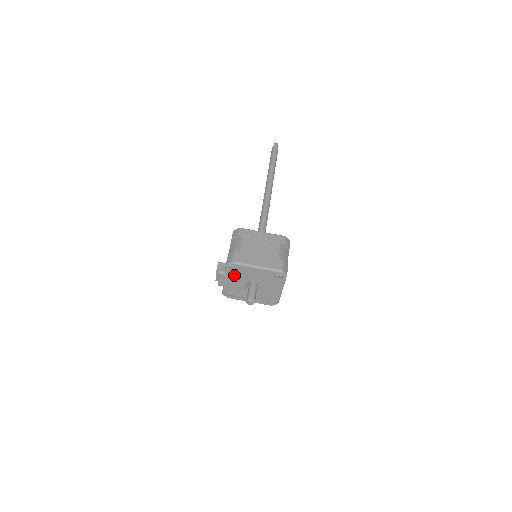
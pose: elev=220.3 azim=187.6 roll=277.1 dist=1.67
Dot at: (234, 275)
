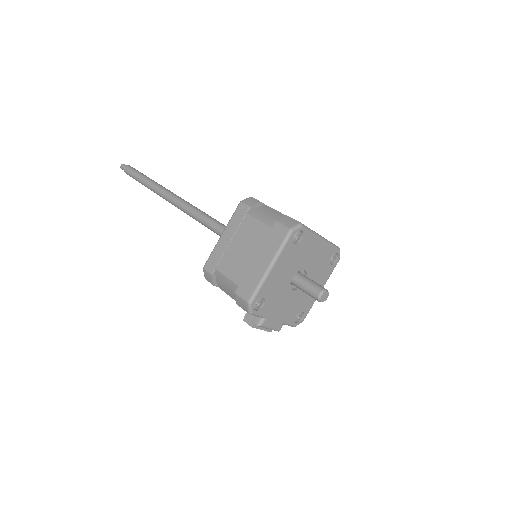
Dot at: (271, 305)
